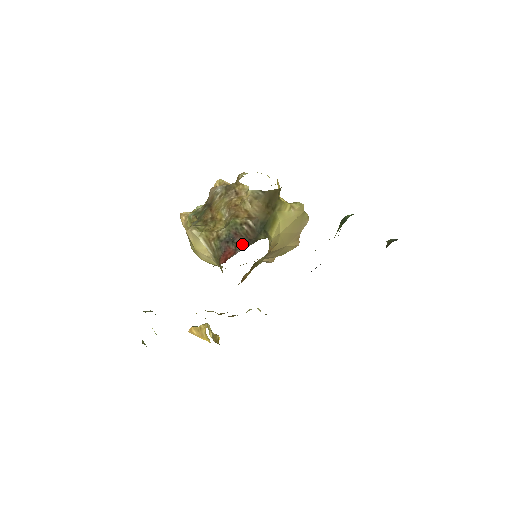
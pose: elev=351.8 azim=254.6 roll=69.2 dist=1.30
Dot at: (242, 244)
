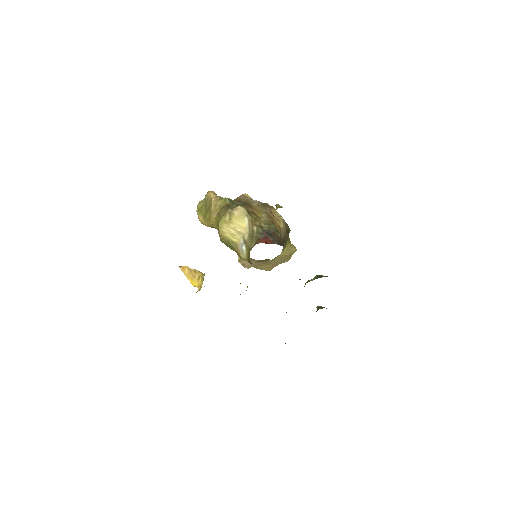
Dot at: (277, 242)
